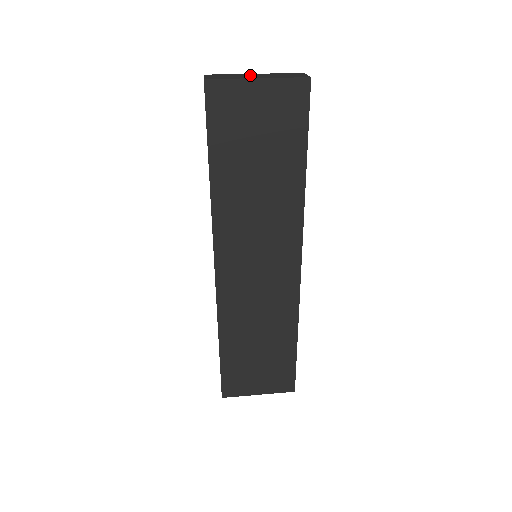
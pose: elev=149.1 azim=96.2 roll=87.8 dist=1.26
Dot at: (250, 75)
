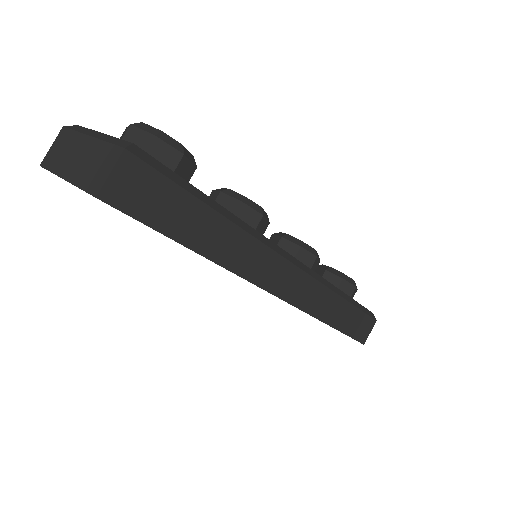
Dot at: (77, 151)
